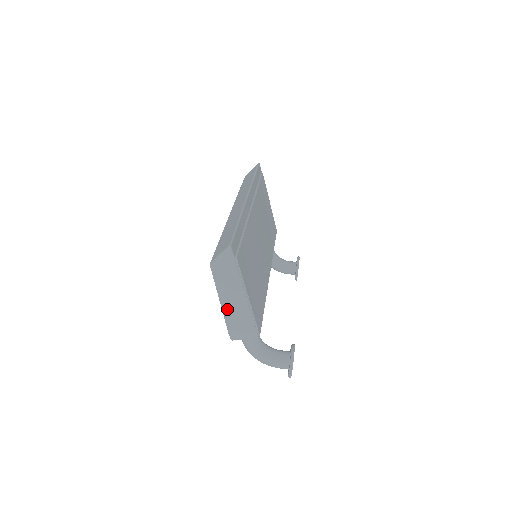
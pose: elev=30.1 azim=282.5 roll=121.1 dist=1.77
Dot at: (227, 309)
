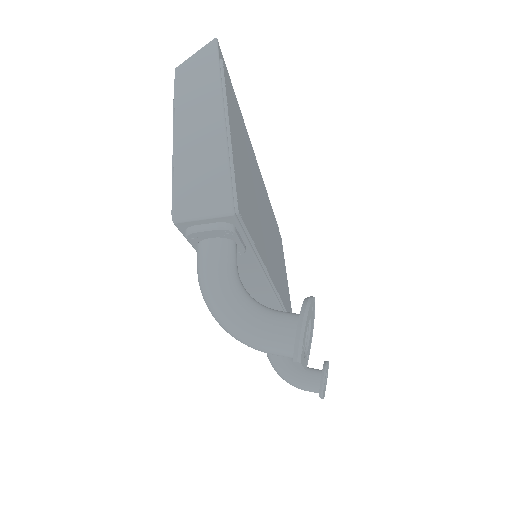
Dot at: (183, 148)
